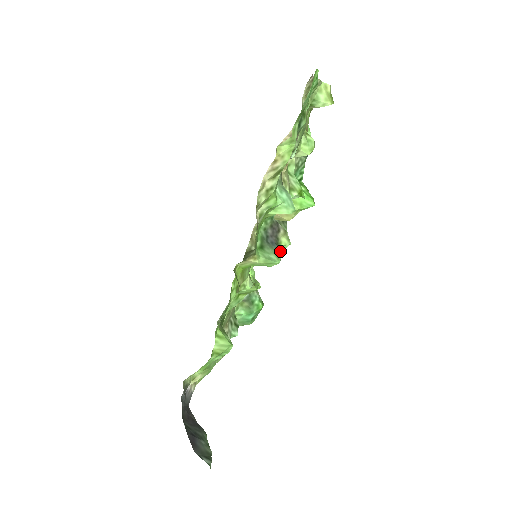
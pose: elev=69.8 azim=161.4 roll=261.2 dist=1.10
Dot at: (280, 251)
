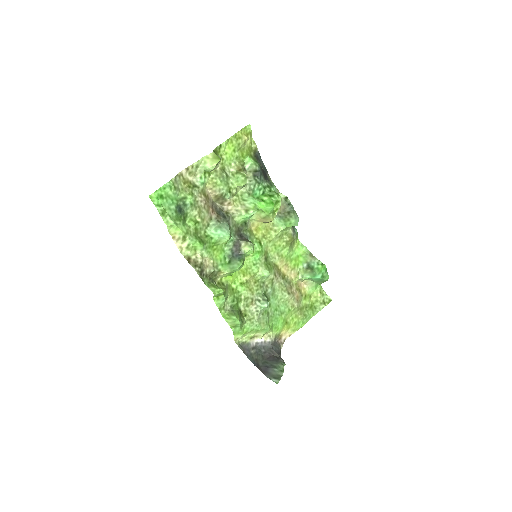
Dot at: (241, 259)
